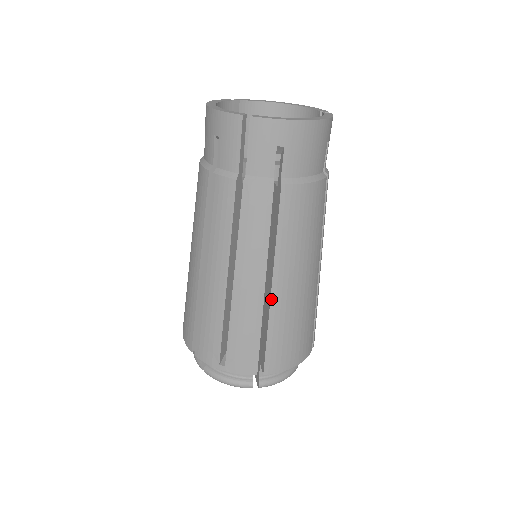
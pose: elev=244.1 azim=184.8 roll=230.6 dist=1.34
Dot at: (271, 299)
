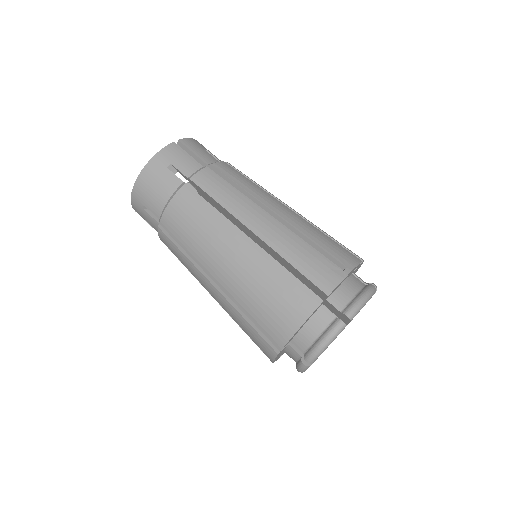
Dot at: (300, 215)
